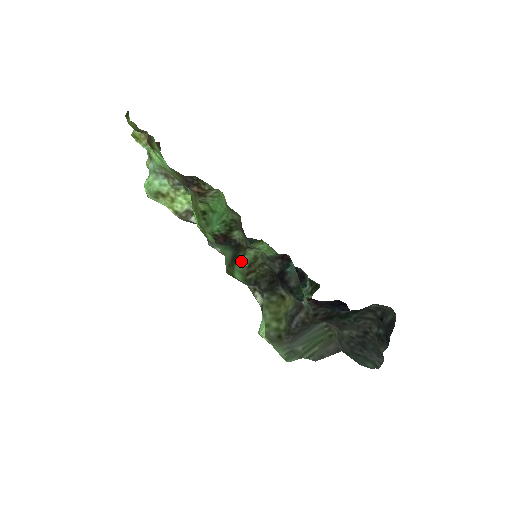
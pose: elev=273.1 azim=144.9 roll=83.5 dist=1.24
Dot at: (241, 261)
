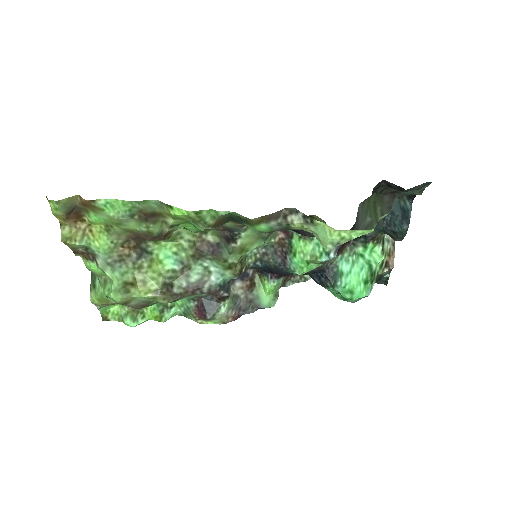
Dot at: occluded
